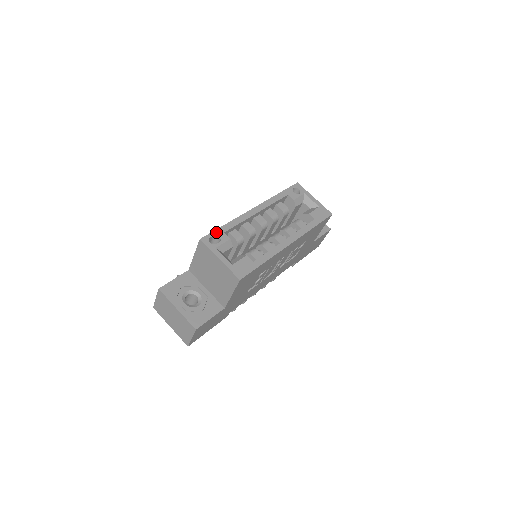
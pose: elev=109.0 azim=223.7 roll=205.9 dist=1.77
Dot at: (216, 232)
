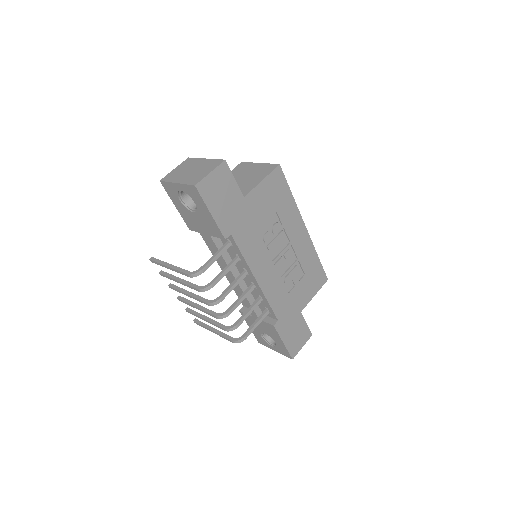
Dot at: occluded
